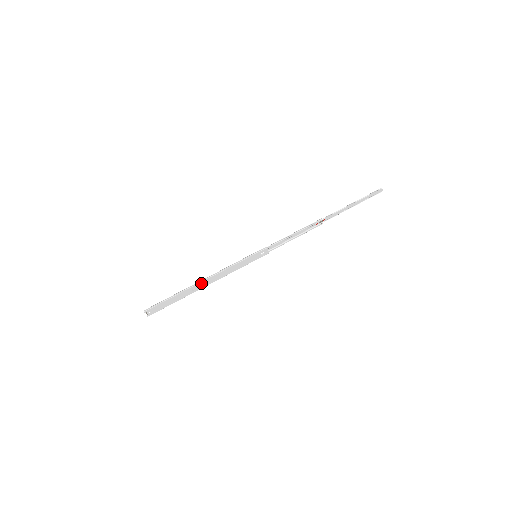
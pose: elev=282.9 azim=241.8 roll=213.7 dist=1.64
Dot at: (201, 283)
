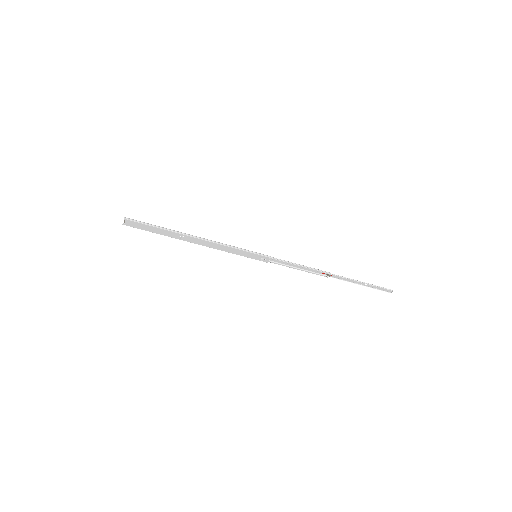
Dot at: (193, 238)
